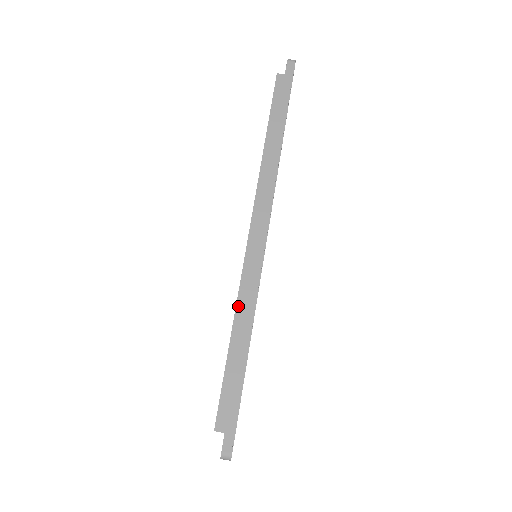
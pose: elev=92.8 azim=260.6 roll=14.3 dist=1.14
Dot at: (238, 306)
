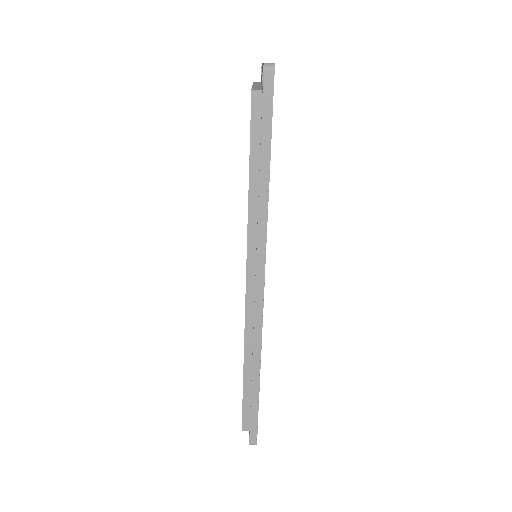
Dot at: (246, 353)
